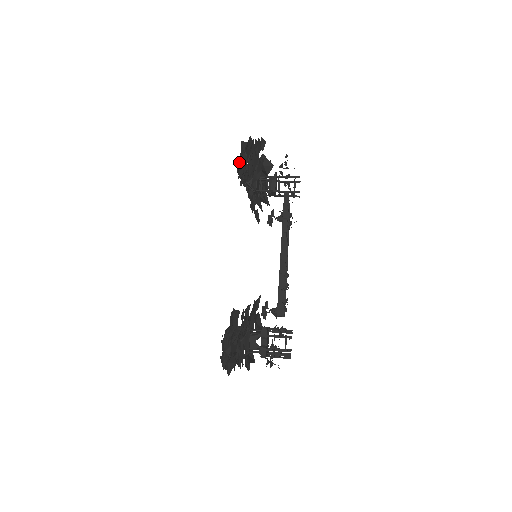
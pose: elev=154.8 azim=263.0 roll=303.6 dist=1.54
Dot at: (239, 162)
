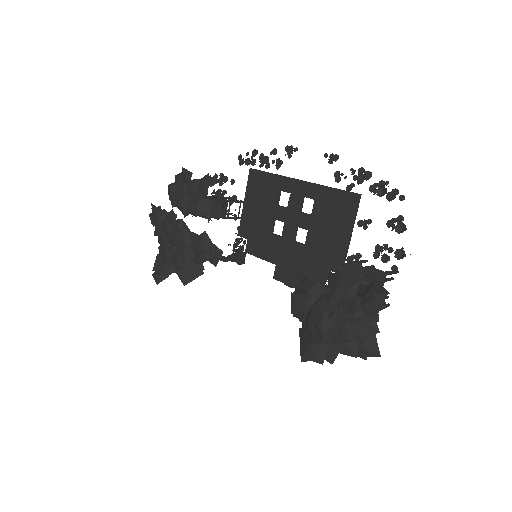
Dot at: (156, 224)
